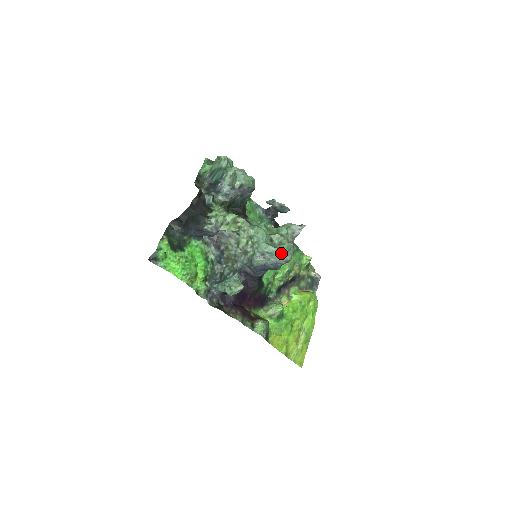
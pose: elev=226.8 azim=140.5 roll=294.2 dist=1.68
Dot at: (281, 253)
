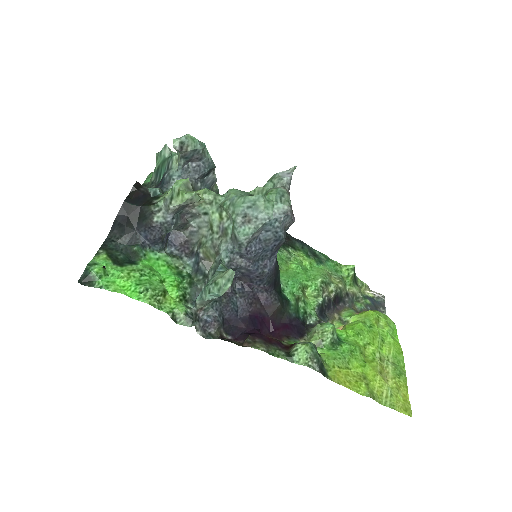
Dot at: (270, 201)
